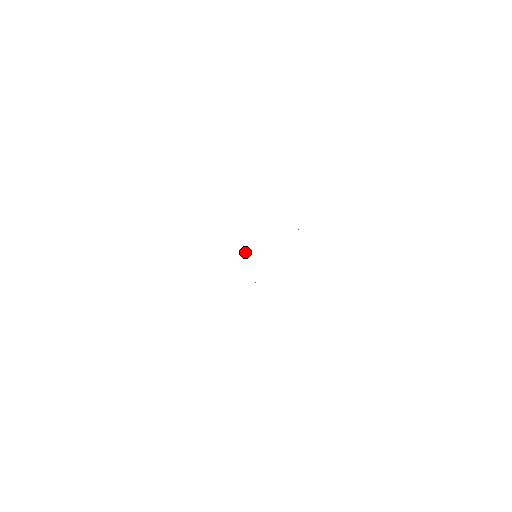
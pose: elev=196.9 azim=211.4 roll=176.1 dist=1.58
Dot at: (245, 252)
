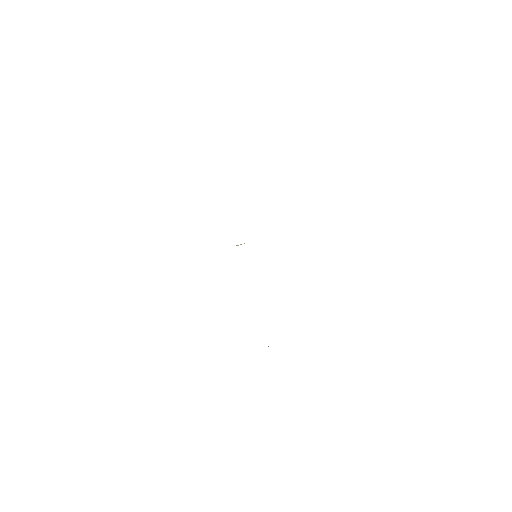
Dot at: occluded
